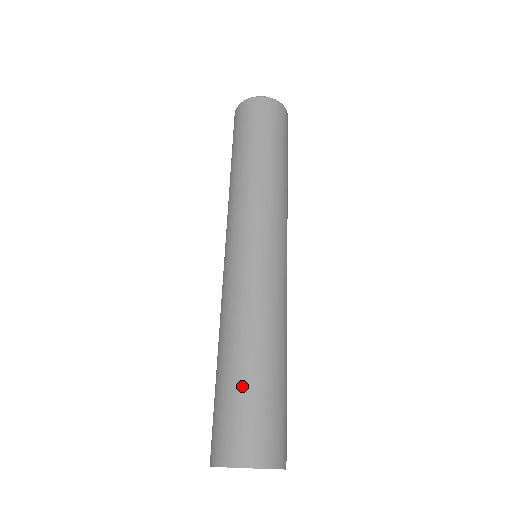
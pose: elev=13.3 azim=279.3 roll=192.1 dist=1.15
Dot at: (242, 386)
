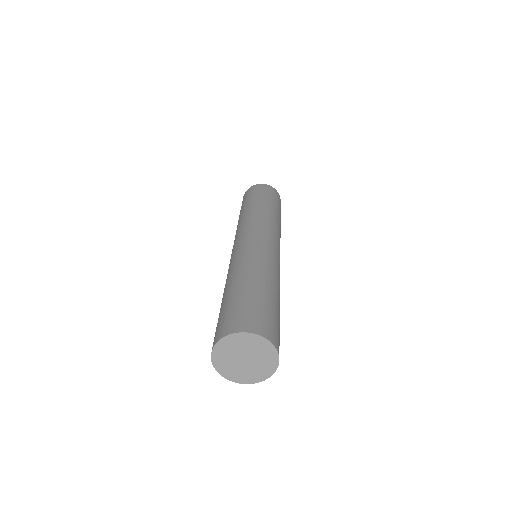
Dot at: (263, 297)
